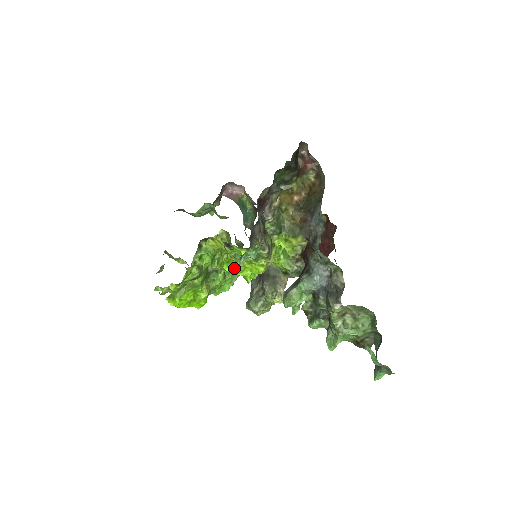
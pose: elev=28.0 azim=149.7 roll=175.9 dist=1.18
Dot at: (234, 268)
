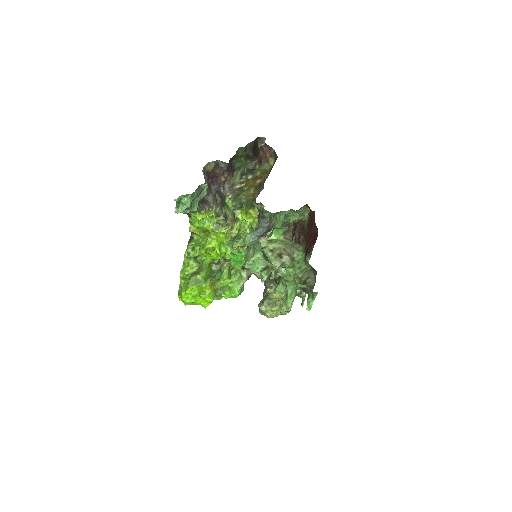
Dot at: occluded
